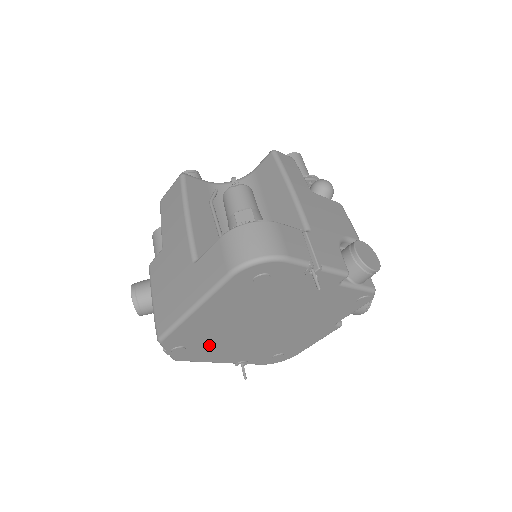
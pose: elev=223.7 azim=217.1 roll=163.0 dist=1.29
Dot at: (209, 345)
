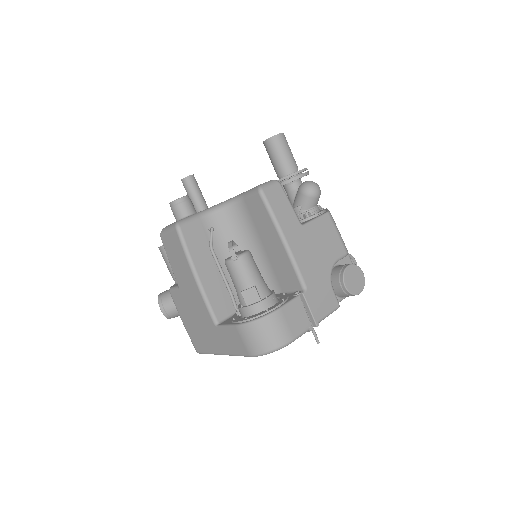
Dot at: occluded
